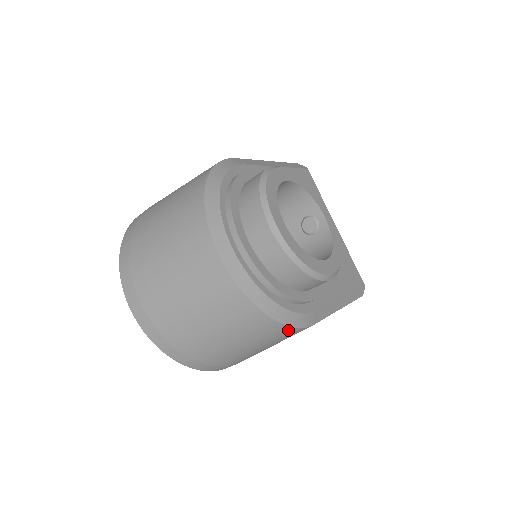
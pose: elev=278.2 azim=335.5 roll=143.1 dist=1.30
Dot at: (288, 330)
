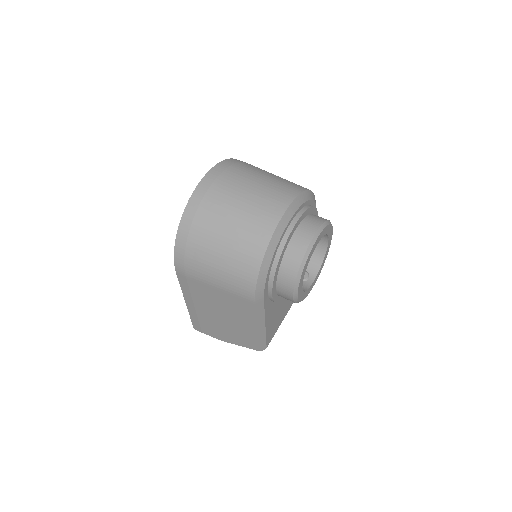
Dot at: (251, 282)
